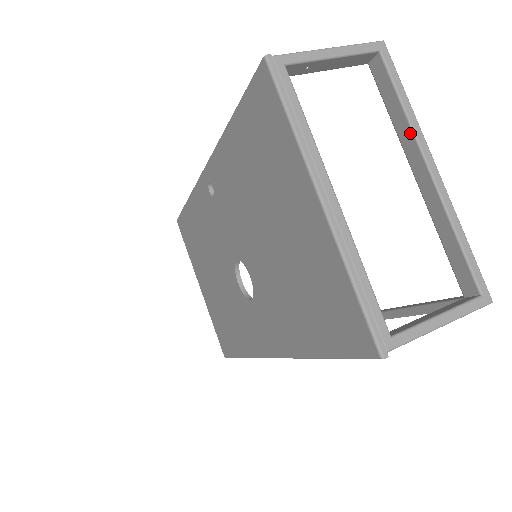
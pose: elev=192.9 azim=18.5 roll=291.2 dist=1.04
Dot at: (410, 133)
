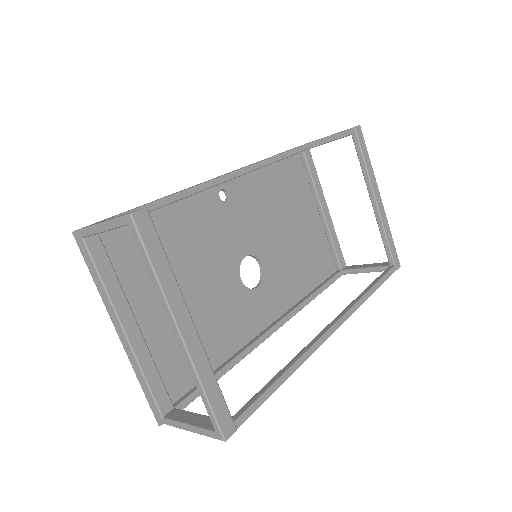
Dot at: (163, 299)
